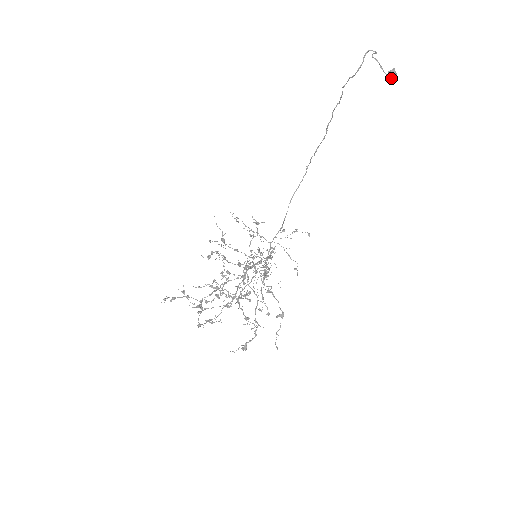
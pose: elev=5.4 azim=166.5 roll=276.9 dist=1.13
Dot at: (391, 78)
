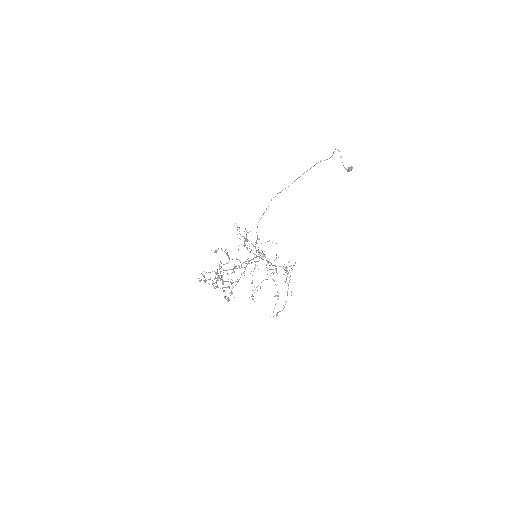
Dot at: occluded
